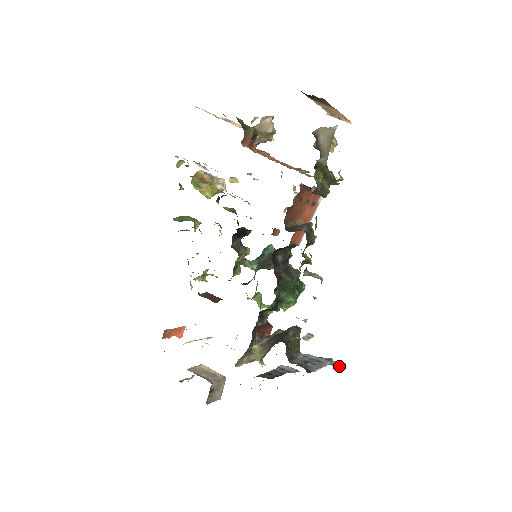
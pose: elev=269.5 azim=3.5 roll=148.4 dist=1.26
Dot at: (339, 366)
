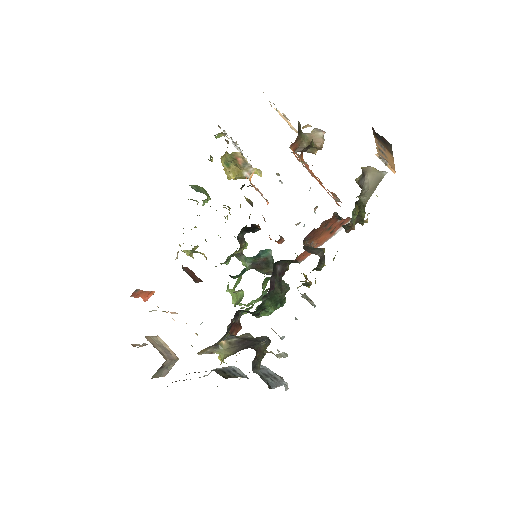
Dot at: (288, 388)
